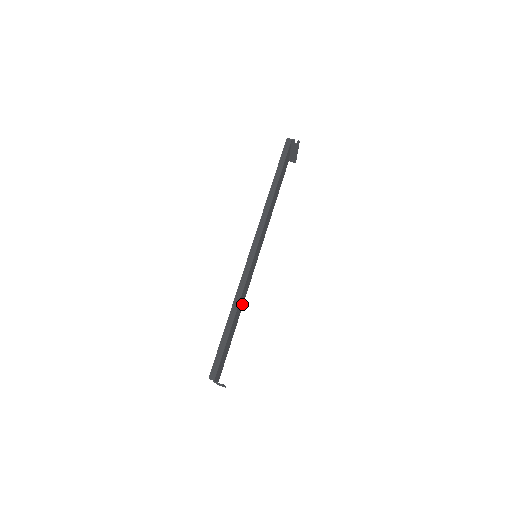
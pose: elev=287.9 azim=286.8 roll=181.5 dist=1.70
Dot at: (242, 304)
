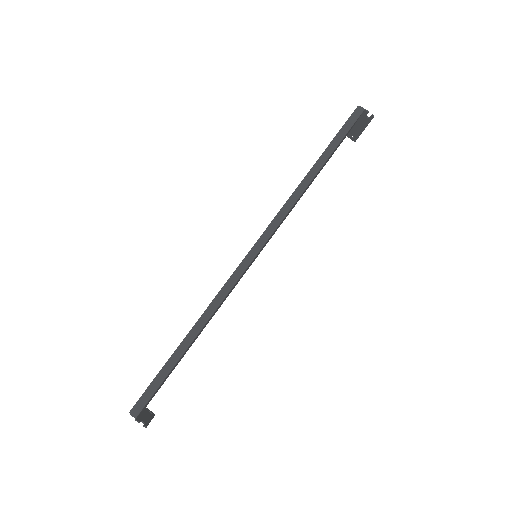
Dot at: occluded
